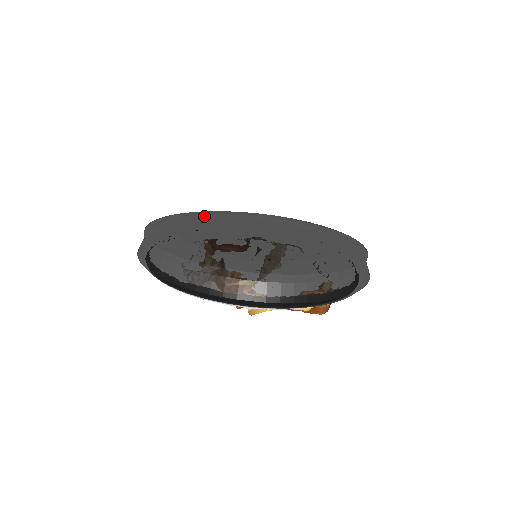
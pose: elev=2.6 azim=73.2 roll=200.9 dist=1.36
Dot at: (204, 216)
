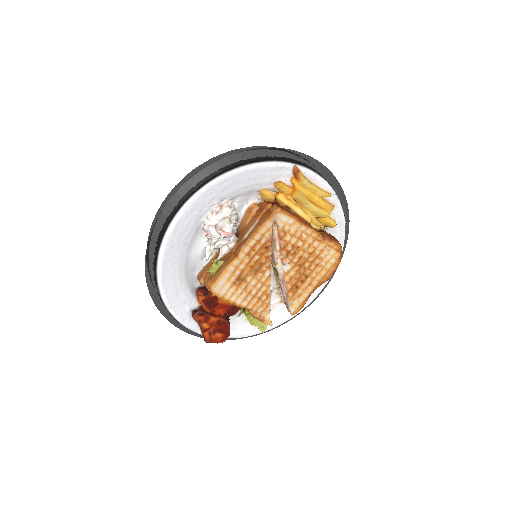
Dot at: occluded
